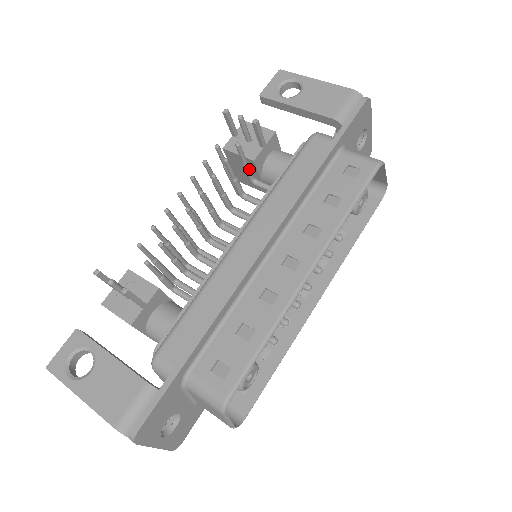
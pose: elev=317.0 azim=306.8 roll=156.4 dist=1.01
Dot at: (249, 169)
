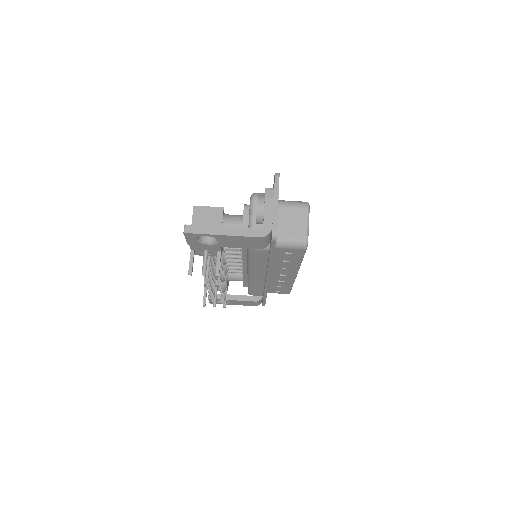
Dot at: occluded
